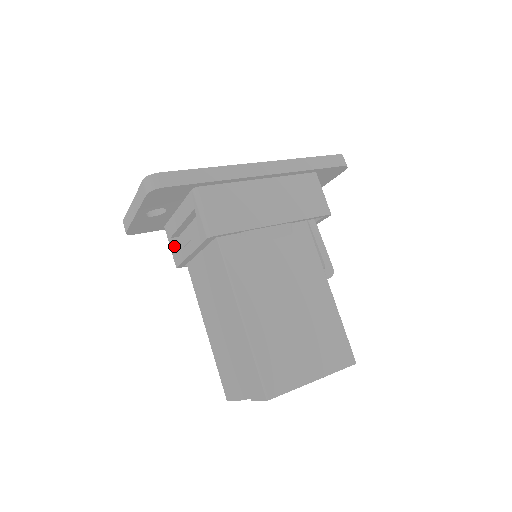
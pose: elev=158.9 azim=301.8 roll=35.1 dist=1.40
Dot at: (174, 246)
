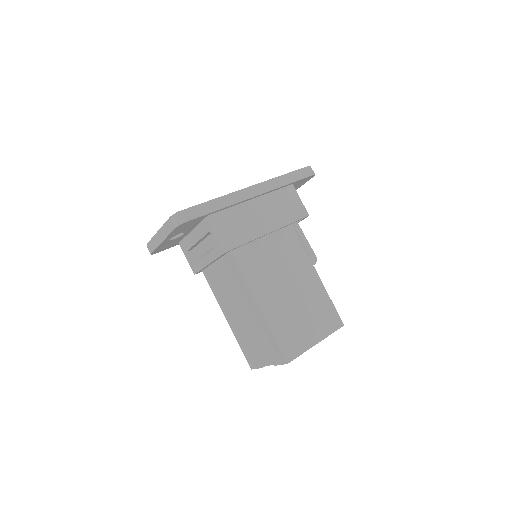
Dot at: (190, 258)
